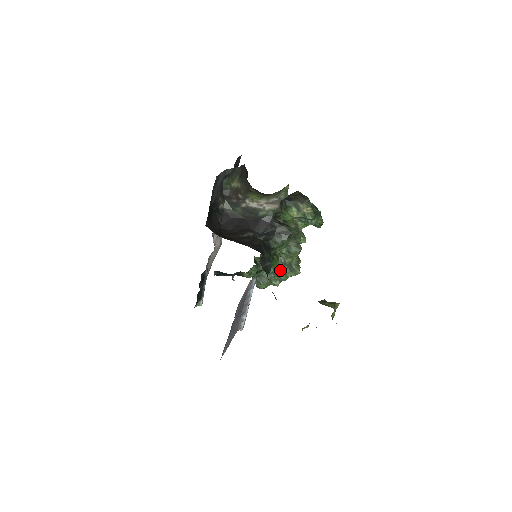
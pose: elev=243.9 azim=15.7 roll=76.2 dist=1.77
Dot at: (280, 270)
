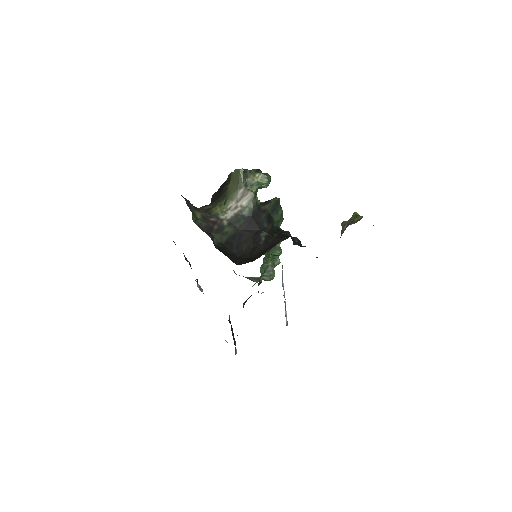
Dot at: occluded
